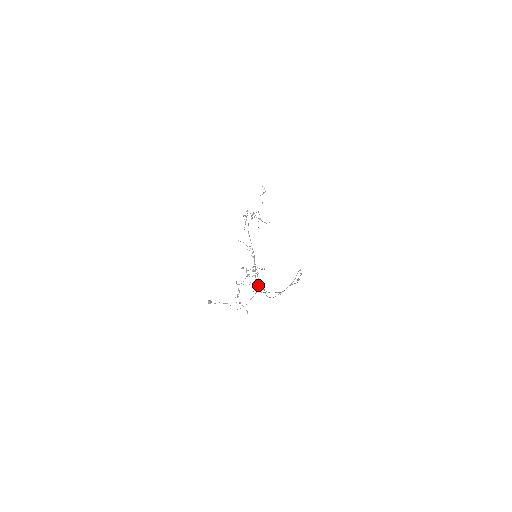
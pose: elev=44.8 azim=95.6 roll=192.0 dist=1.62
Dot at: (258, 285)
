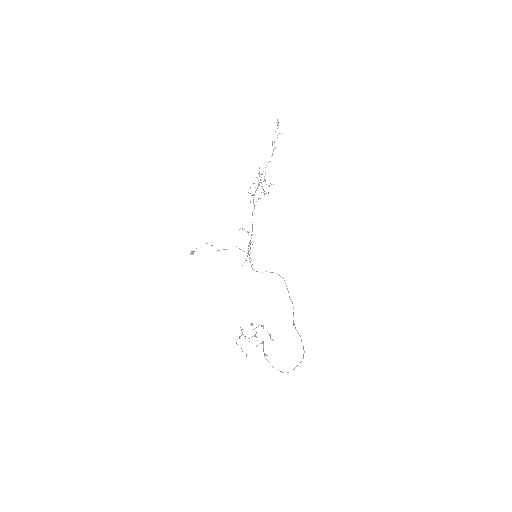
Dot at: (265, 358)
